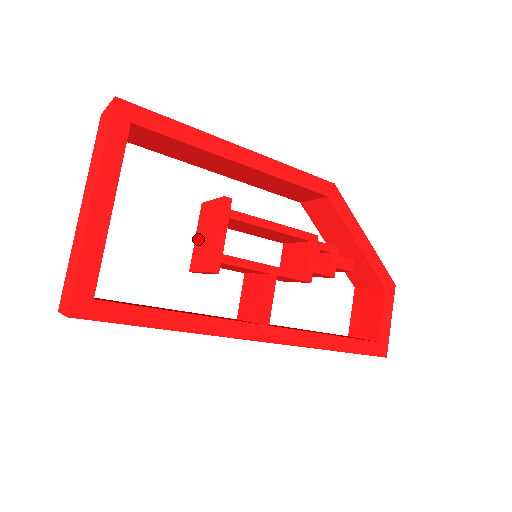
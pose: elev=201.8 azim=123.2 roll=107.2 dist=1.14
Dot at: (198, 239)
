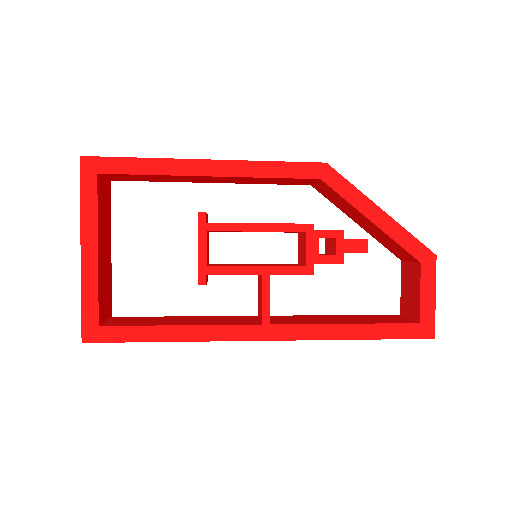
Dot at: occluded
